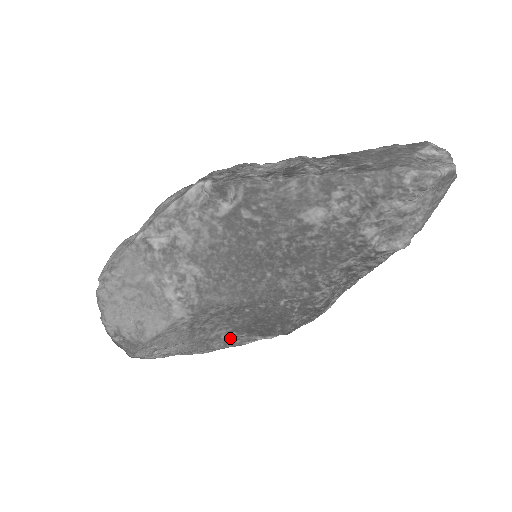
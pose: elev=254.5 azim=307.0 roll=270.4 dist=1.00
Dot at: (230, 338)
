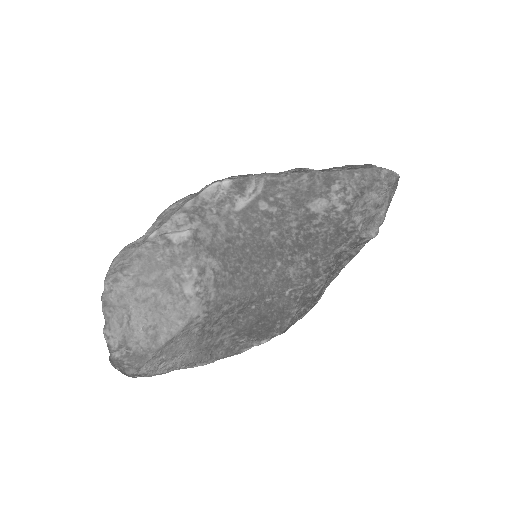
Dot at: (231, 344)
